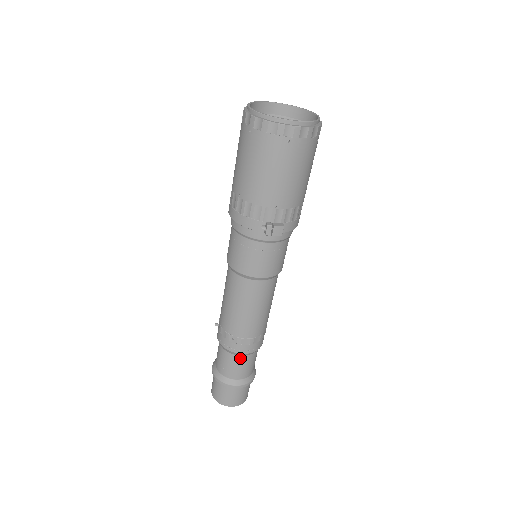
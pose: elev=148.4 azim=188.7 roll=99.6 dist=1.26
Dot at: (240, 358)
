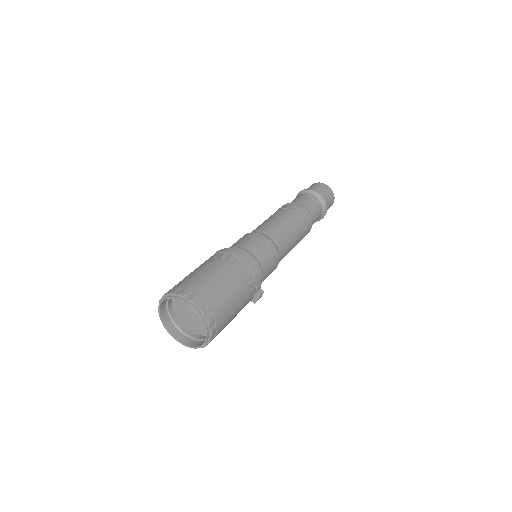
Dot at: occluded
